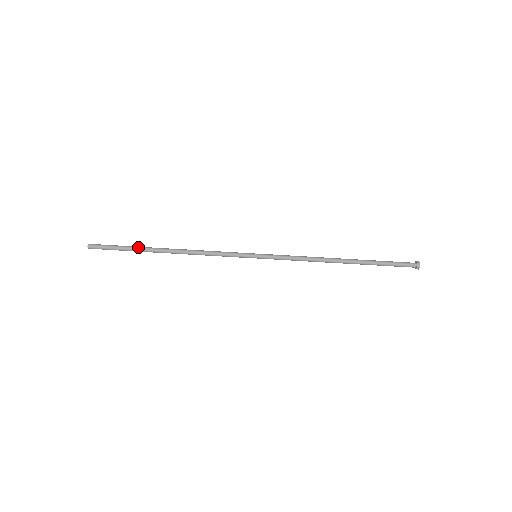
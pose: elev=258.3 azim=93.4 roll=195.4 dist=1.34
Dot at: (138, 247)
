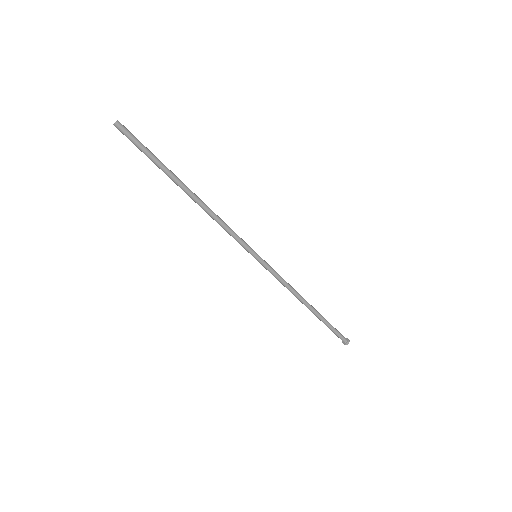
Dot at: (166, 169)
